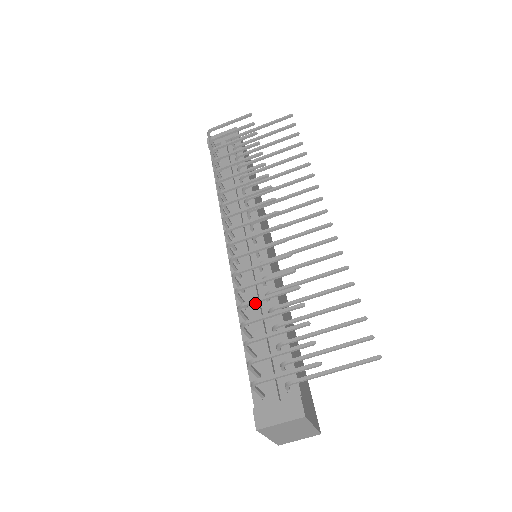
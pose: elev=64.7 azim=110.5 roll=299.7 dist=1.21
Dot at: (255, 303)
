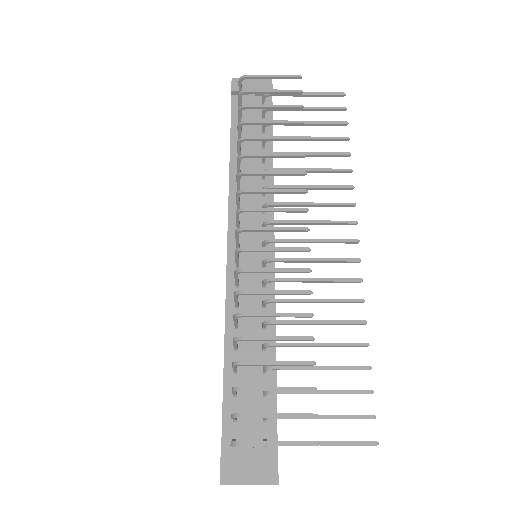
Dot at: (257, 340)
